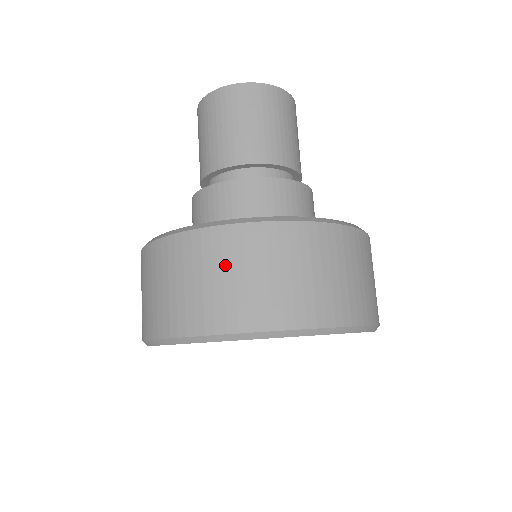
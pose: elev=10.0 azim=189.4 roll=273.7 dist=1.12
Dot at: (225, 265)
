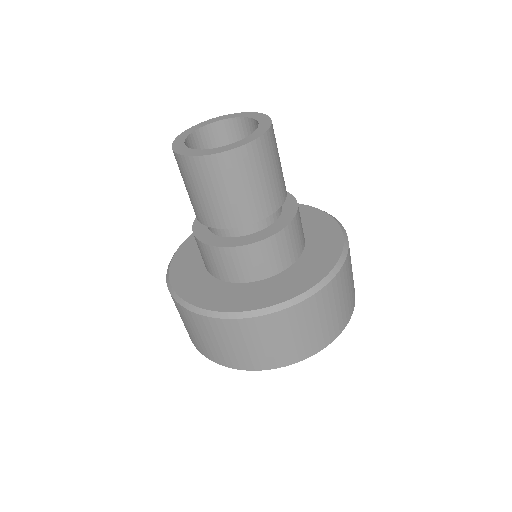
Dot at: (307, 323)
